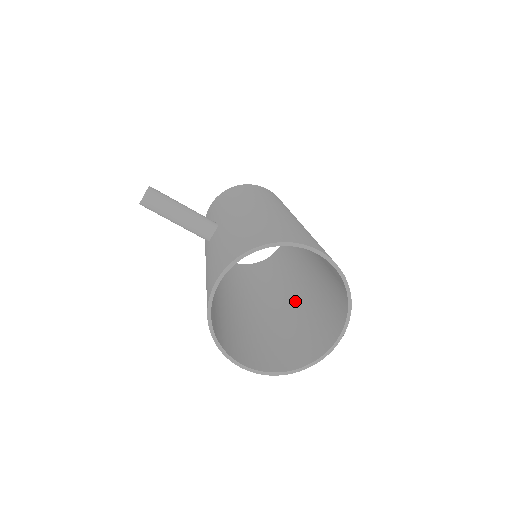
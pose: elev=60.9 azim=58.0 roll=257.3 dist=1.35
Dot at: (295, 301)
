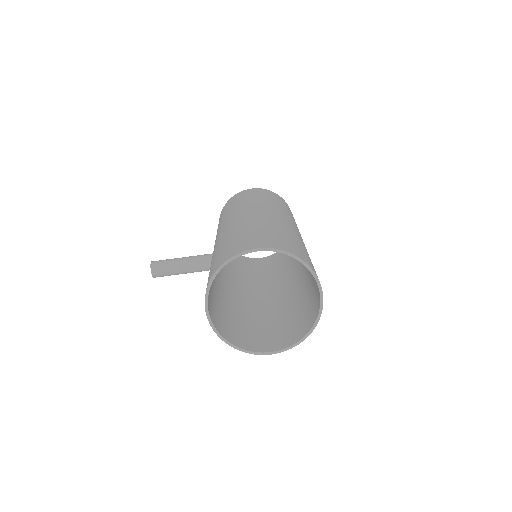
Dot at: (304, 270)
